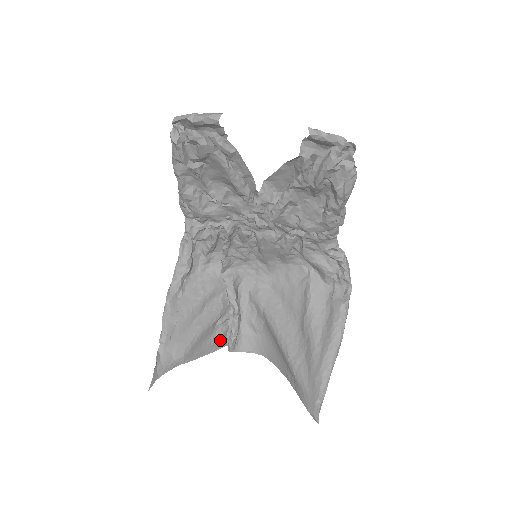
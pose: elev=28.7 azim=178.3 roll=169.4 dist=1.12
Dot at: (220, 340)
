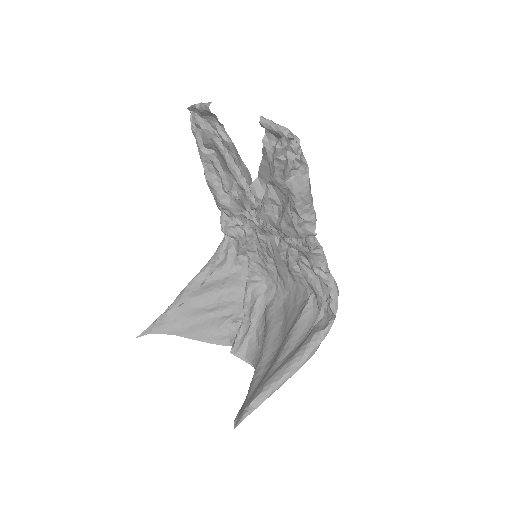
Dot at: (225, 337)
